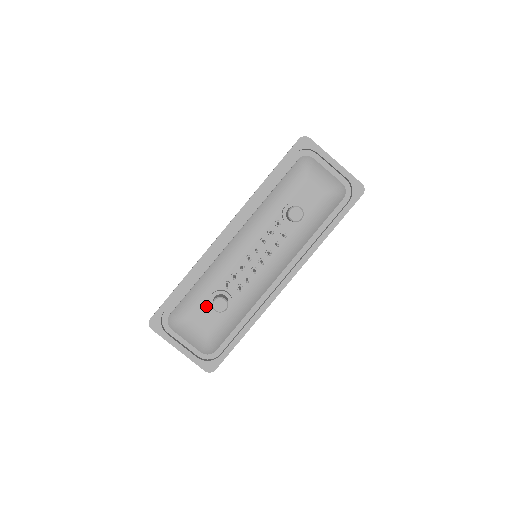
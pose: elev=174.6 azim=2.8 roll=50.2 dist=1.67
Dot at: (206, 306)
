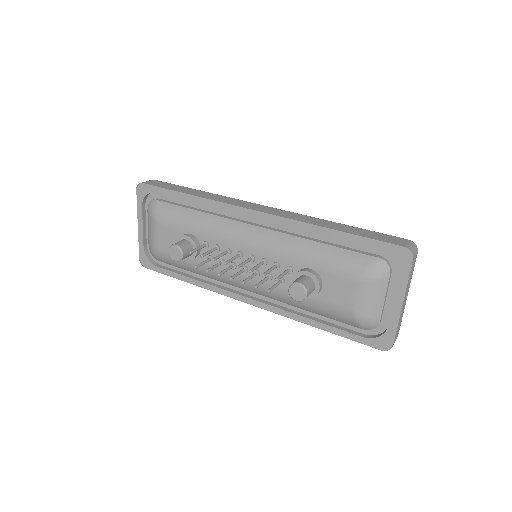
Dot at: (178, 234)
